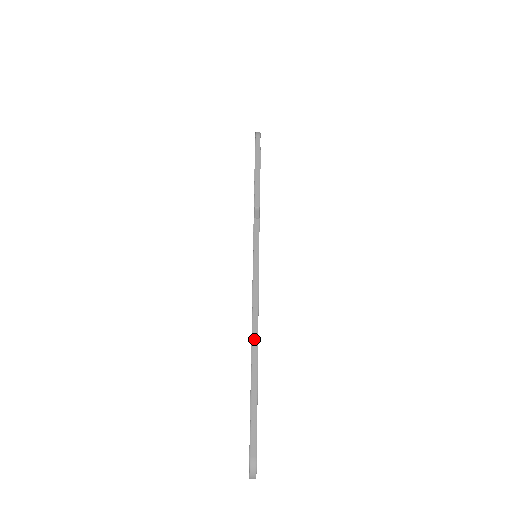
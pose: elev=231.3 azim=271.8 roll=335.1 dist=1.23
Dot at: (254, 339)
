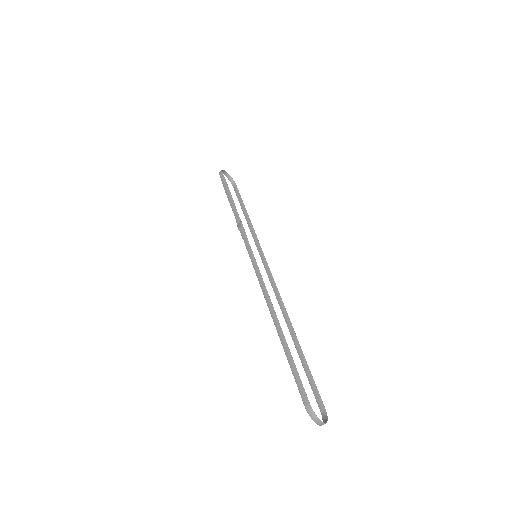
Dot at: (273, 315)
